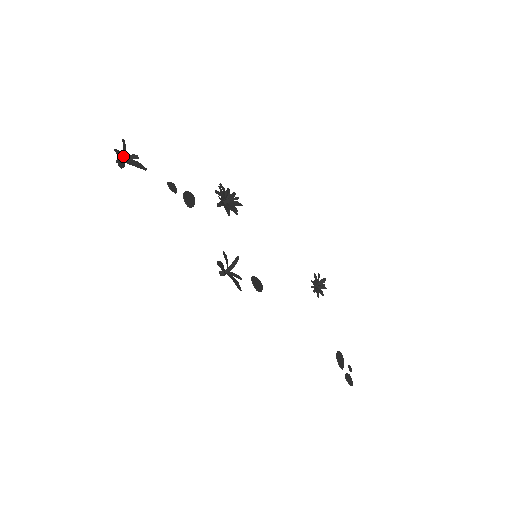
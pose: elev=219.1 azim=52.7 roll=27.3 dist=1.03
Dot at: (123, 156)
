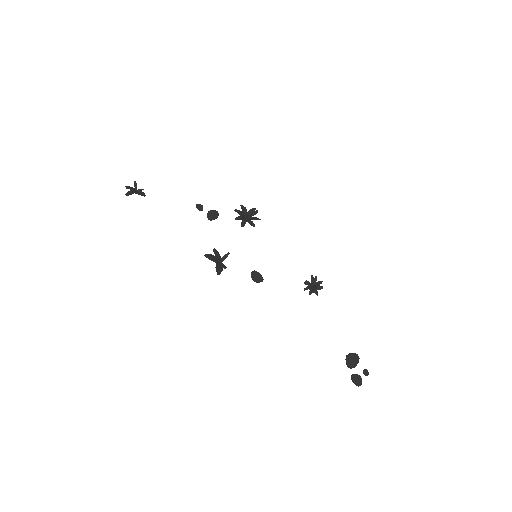
Dot at: (136, 190)
